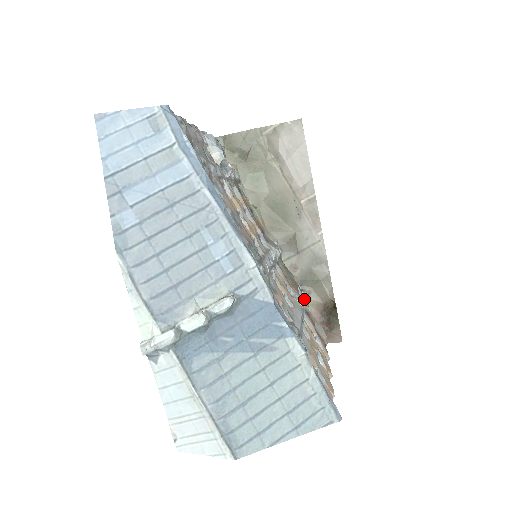
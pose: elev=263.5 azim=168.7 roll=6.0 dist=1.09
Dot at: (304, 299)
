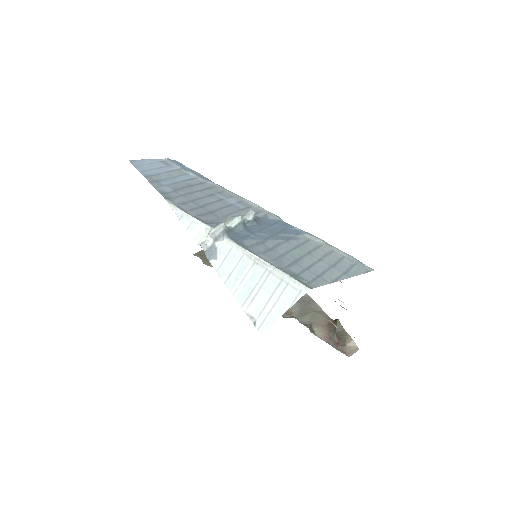
Dot at: occluded
